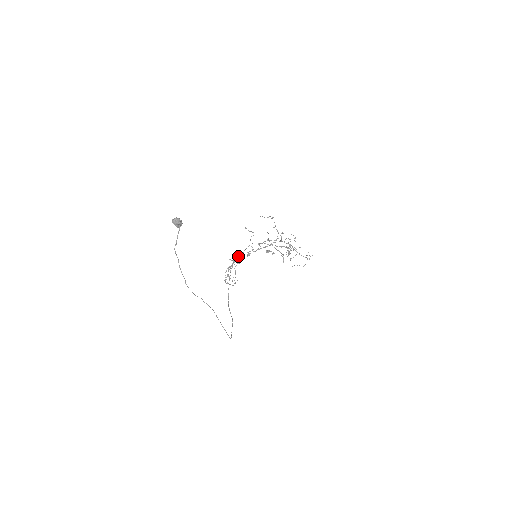
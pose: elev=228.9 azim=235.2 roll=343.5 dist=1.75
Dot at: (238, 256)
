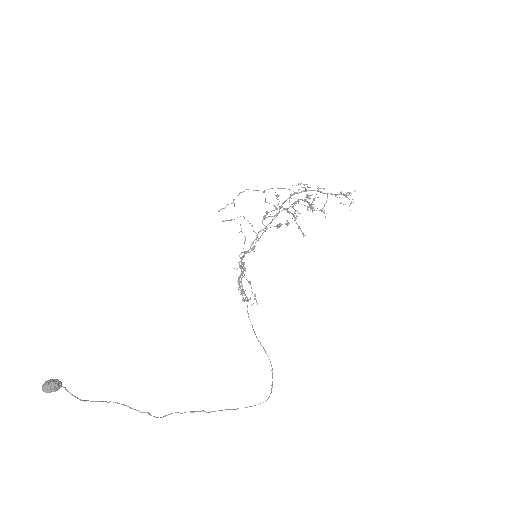
Dot at: (242, 257)
